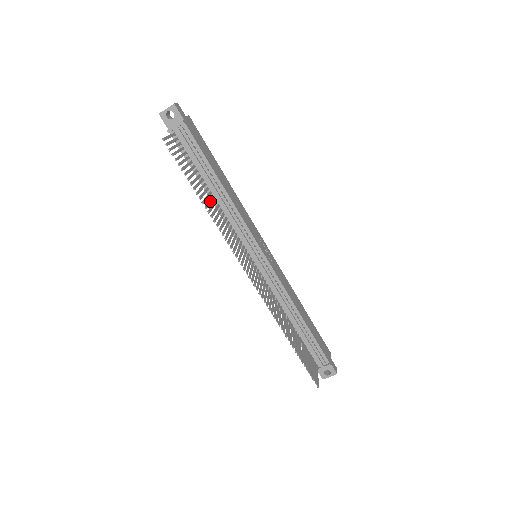
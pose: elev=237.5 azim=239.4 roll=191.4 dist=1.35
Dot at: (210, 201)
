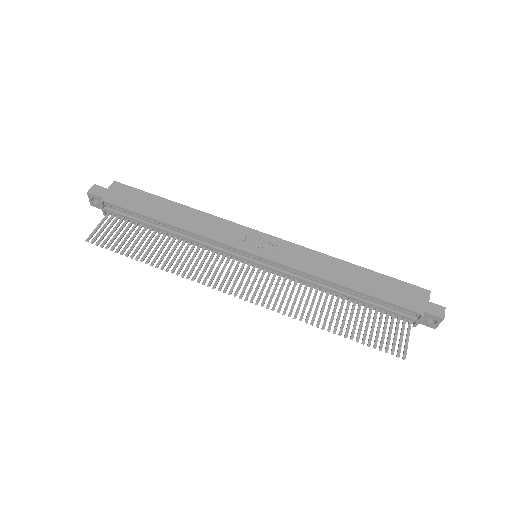
Dot at: (167, 250)
